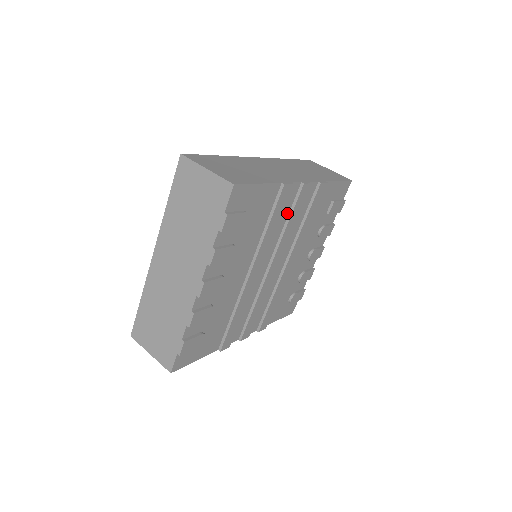
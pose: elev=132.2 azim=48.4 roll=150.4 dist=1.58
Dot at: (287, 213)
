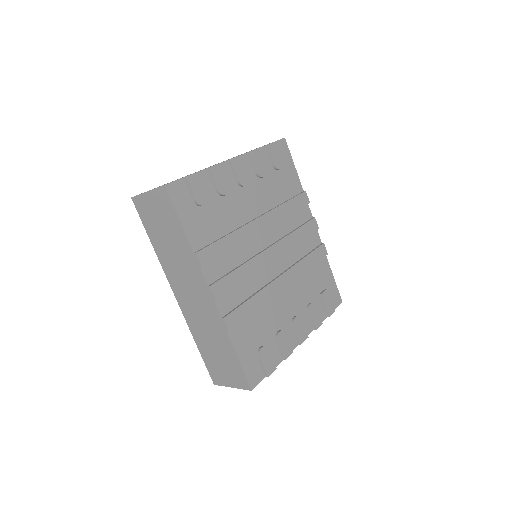
Dot at: (297, 225)
